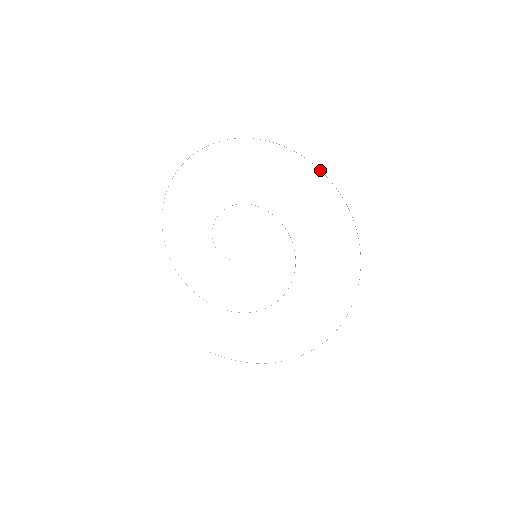
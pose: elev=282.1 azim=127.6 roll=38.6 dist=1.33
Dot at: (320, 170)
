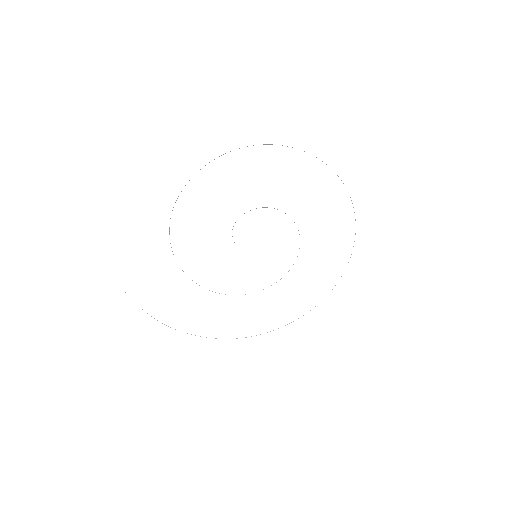
Dot at: occluded
